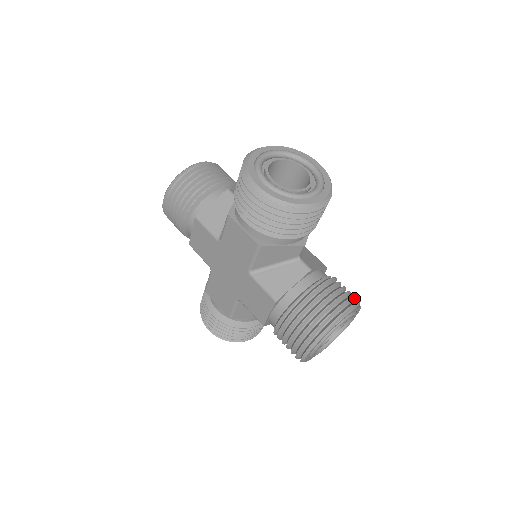
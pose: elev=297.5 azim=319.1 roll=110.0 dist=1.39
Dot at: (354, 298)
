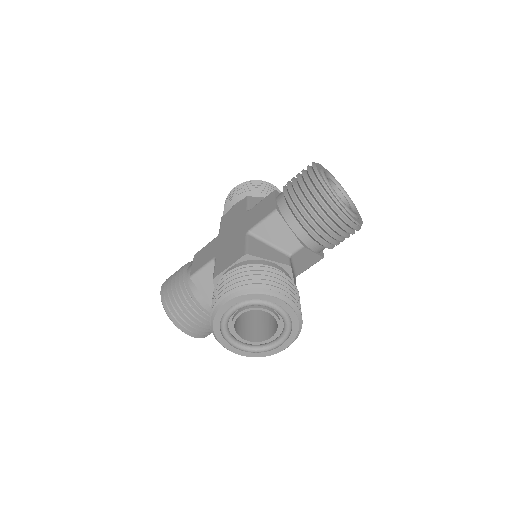
Dot at: occluded
